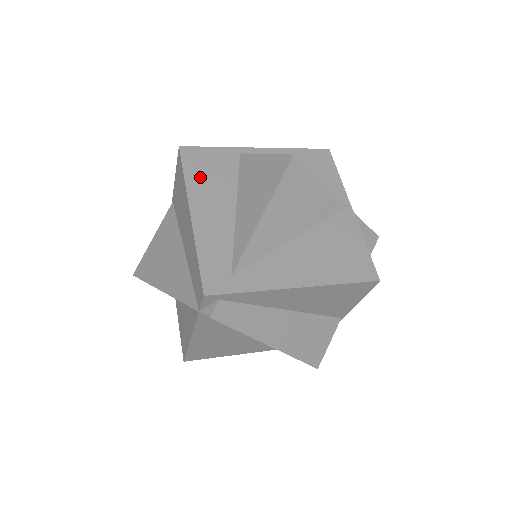
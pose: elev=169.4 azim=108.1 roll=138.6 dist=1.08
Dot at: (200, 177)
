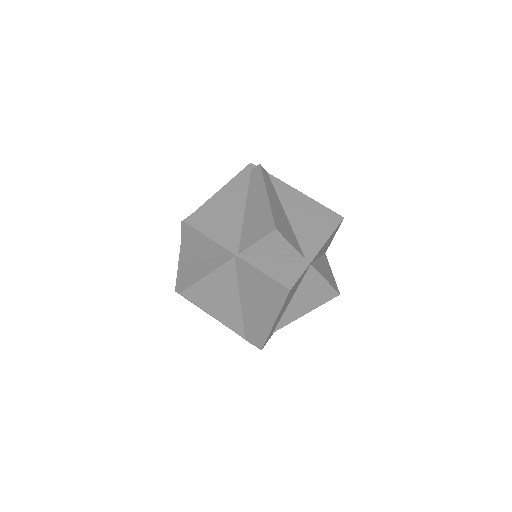
Dot at: occluded
